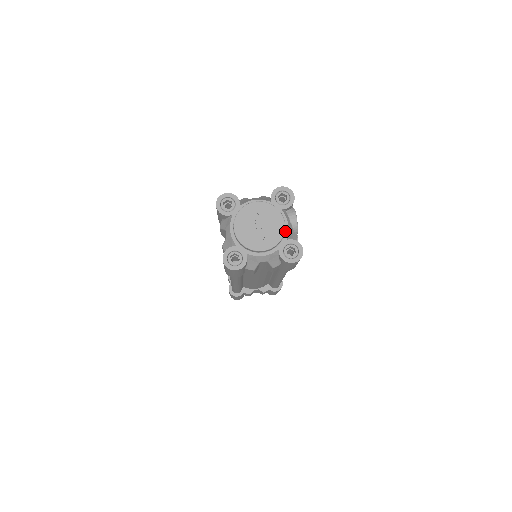
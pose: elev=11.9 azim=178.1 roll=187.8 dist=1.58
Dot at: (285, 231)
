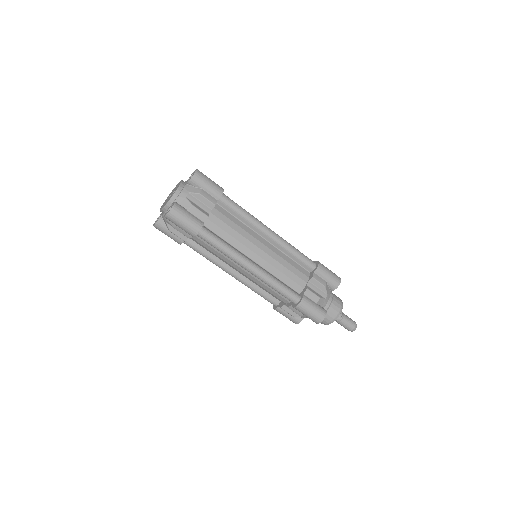
Dot at: (185, 182)
